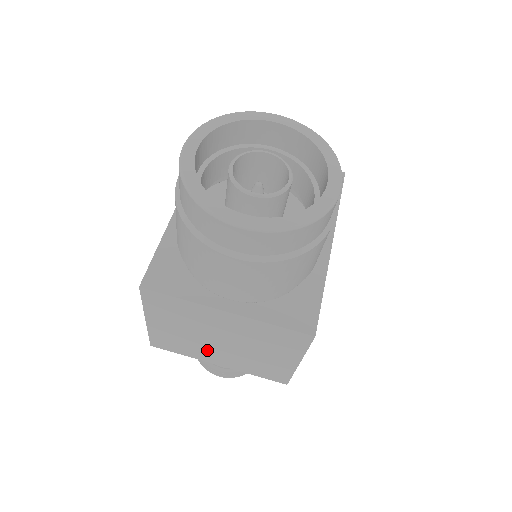
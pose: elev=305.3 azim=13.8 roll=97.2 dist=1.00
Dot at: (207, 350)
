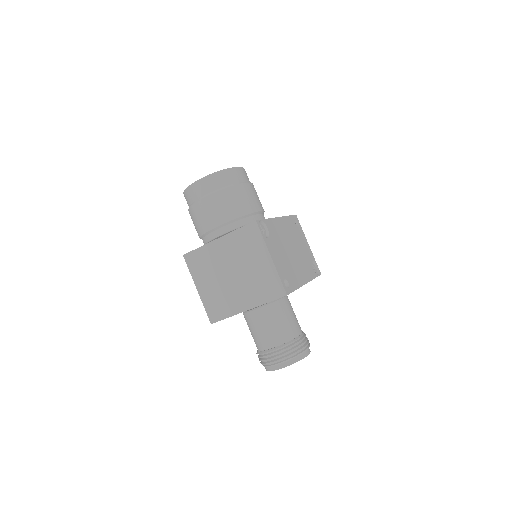
Dot at: (233, 295)
